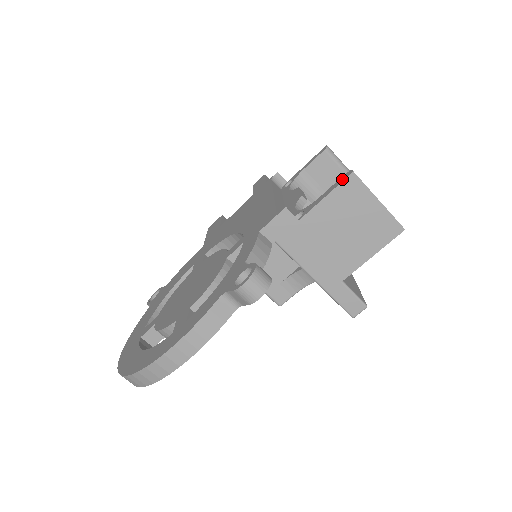
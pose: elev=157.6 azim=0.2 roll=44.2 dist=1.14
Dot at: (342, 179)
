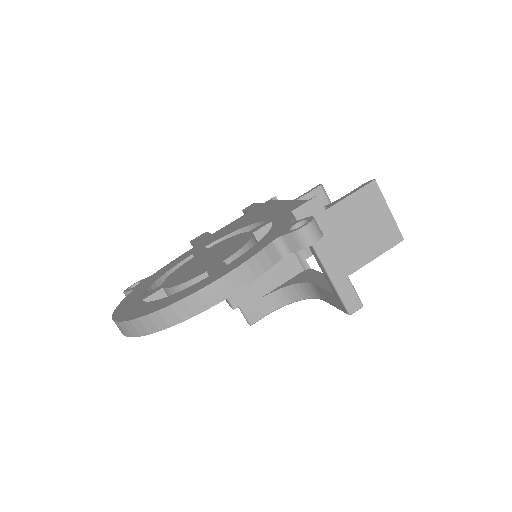
Dot at: (364, 184)
